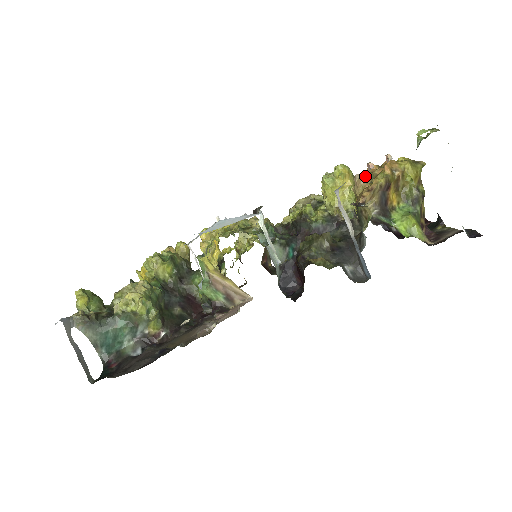
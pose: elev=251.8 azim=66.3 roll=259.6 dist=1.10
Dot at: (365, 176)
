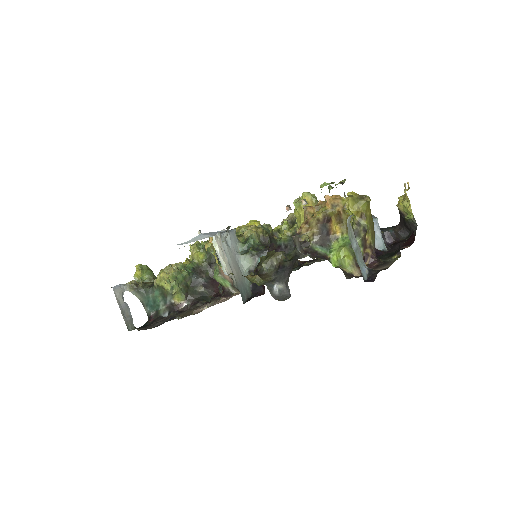
Dot at: (309, 209)
